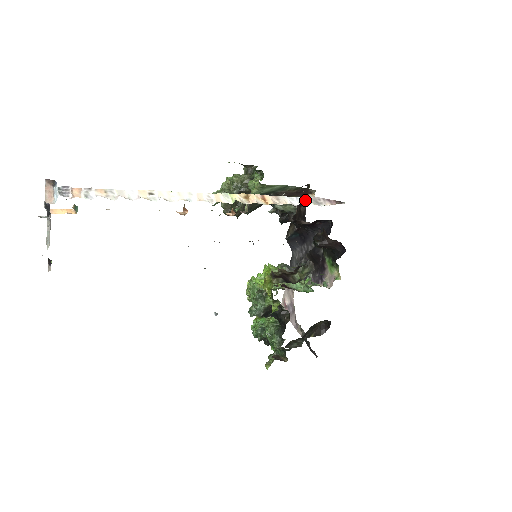
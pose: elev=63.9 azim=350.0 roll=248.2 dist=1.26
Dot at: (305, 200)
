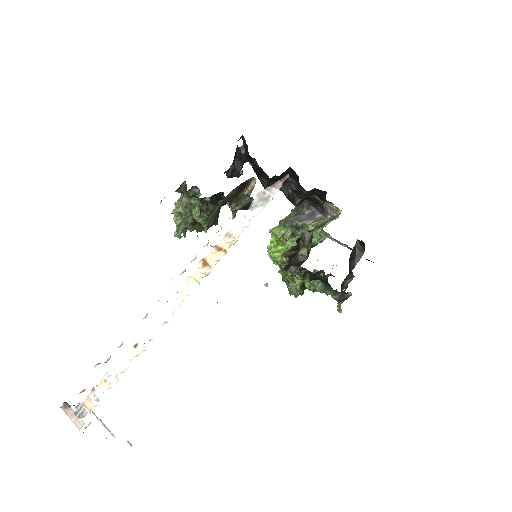
Dot at: (253, 210)
